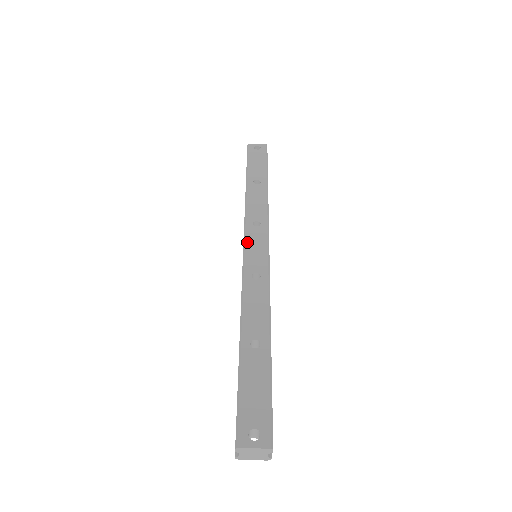
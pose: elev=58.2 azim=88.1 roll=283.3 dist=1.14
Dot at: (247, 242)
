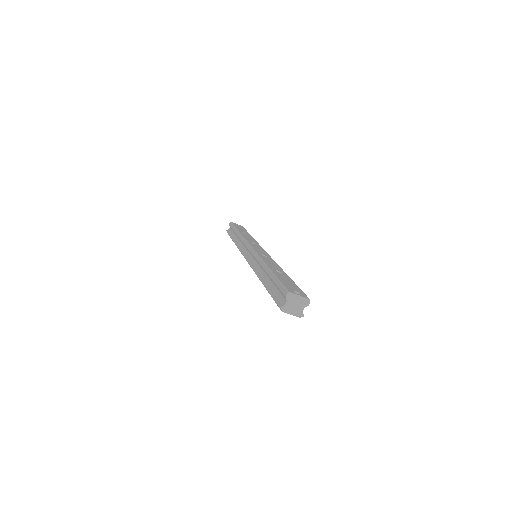
Dot at: (252, 245)
